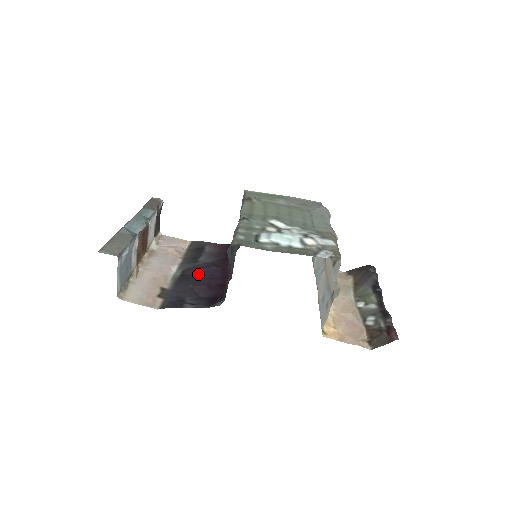
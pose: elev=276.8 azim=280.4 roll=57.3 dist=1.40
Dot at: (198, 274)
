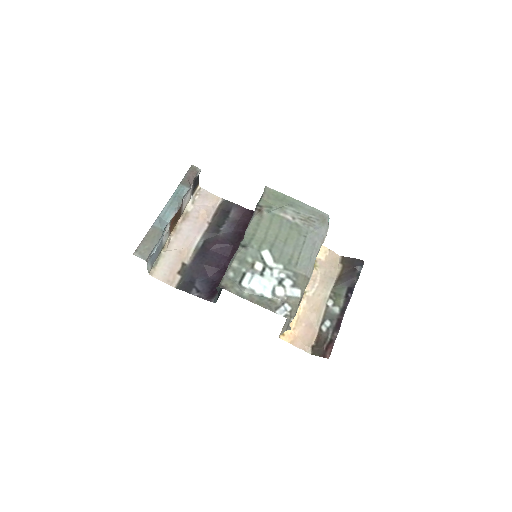
Dot at: (214, 250)
